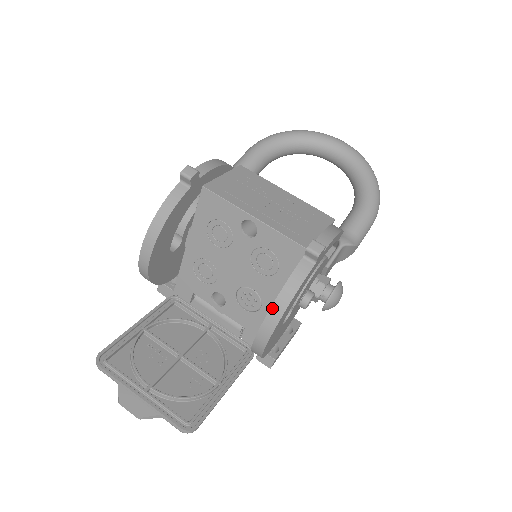
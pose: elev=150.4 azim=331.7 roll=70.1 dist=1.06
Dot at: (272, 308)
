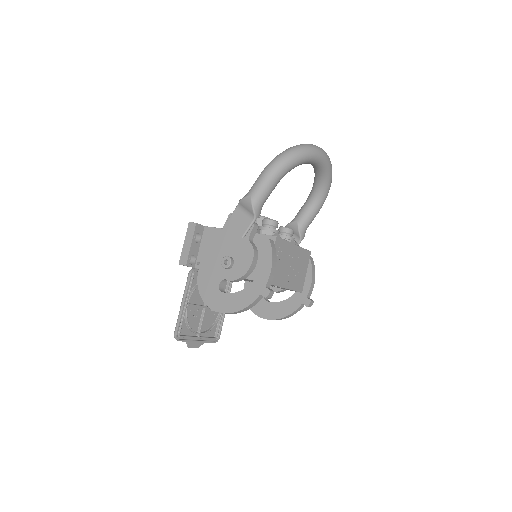
Dot at: (279, 319)
